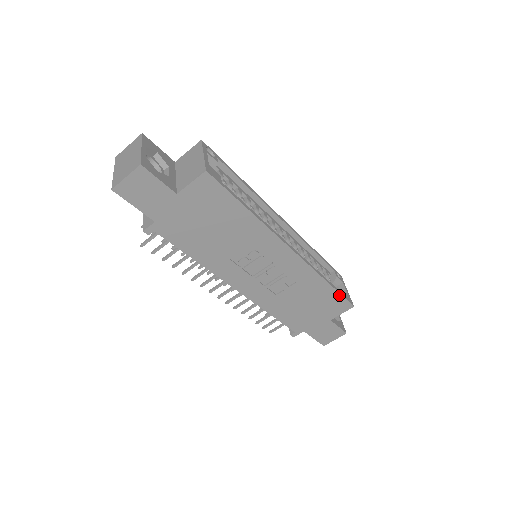
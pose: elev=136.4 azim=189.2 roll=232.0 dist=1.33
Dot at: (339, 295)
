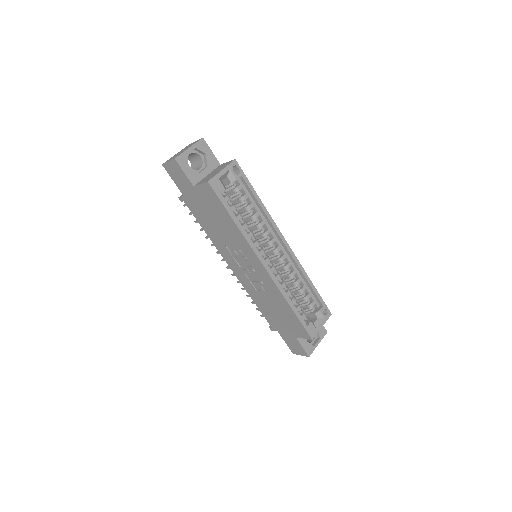
Dot at: (300, 322)
